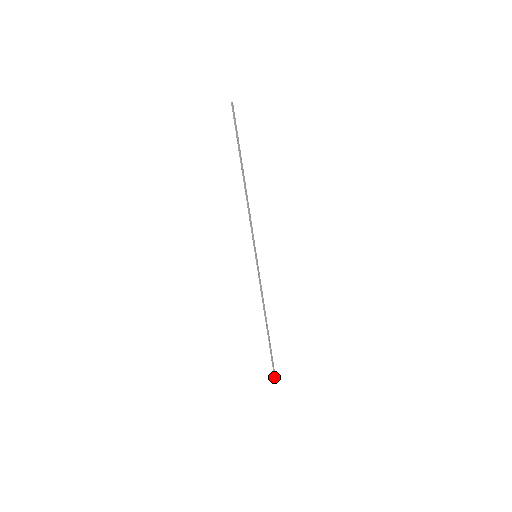
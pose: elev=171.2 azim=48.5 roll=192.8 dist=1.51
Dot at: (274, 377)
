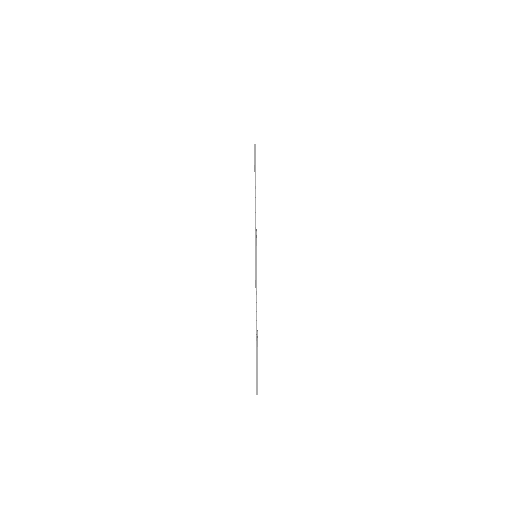
Dot at: (256, 389)
